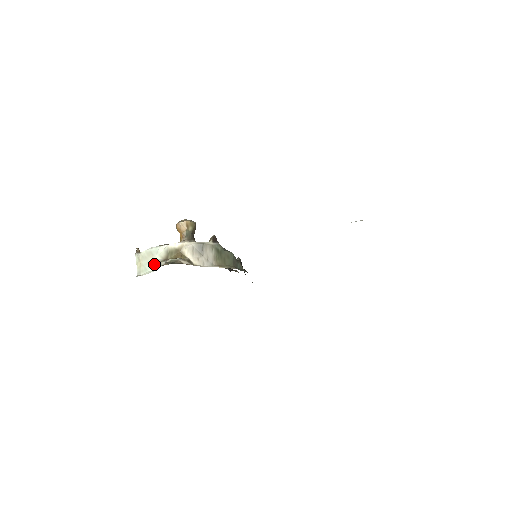
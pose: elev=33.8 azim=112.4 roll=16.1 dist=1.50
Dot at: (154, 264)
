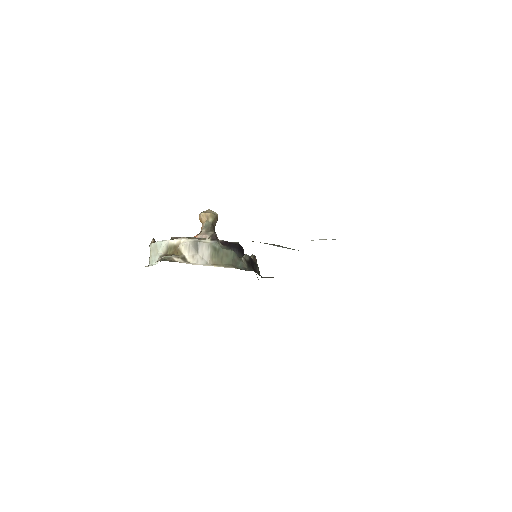
Dot at: (157, 257)
